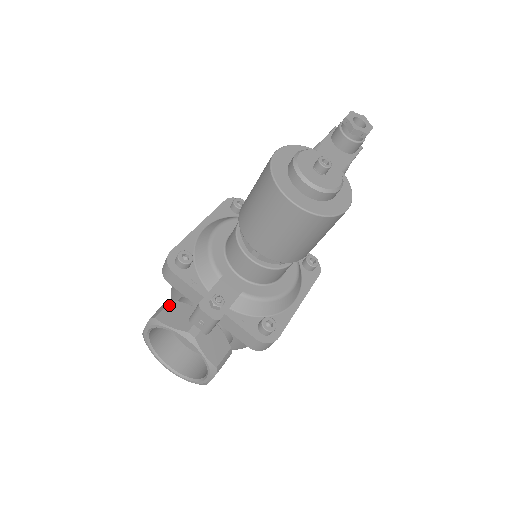
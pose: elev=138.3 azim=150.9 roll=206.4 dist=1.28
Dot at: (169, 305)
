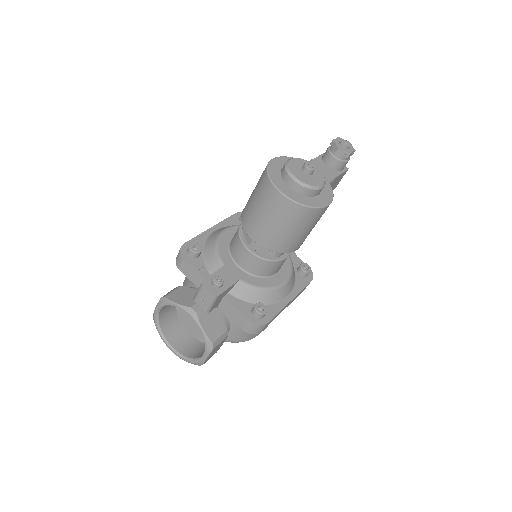
Dot at: (178, 289)
